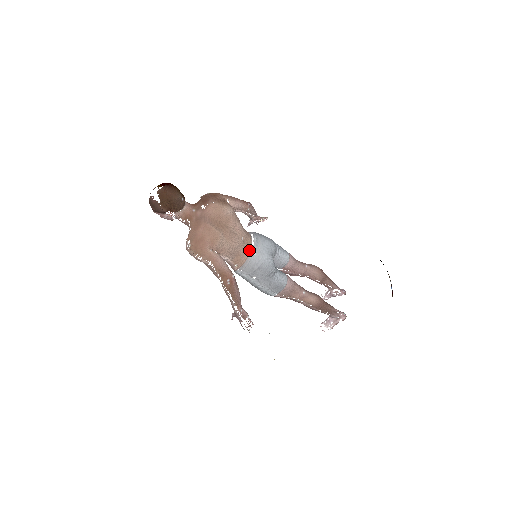
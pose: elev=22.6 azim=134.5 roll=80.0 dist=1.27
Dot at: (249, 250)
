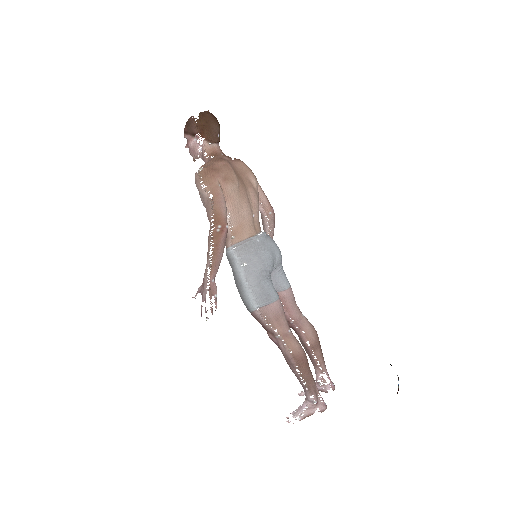
Dot at: (254, 233)
